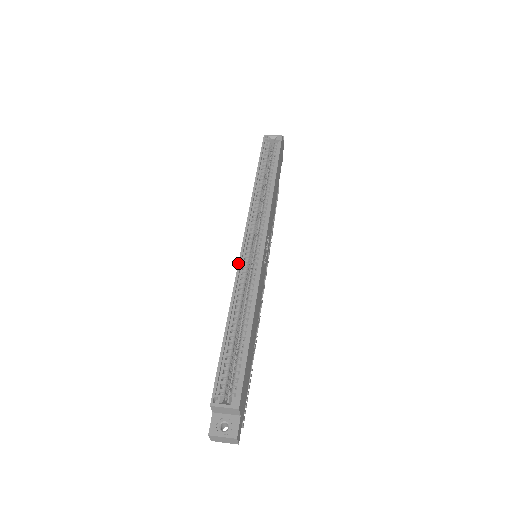
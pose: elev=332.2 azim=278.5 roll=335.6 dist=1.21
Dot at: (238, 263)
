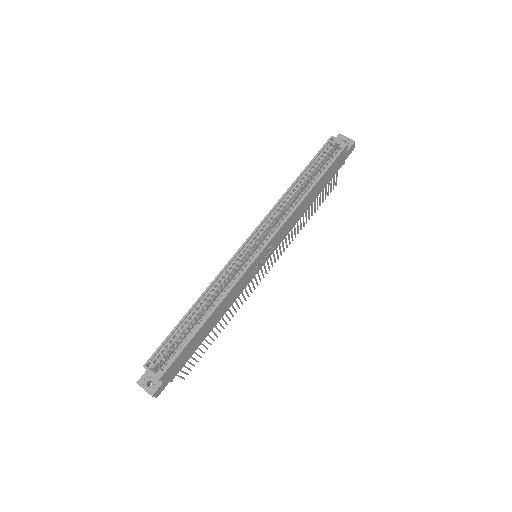
Dot at: (228, 262)
